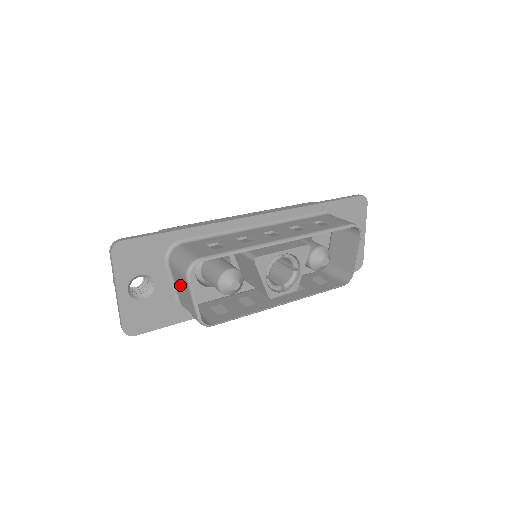
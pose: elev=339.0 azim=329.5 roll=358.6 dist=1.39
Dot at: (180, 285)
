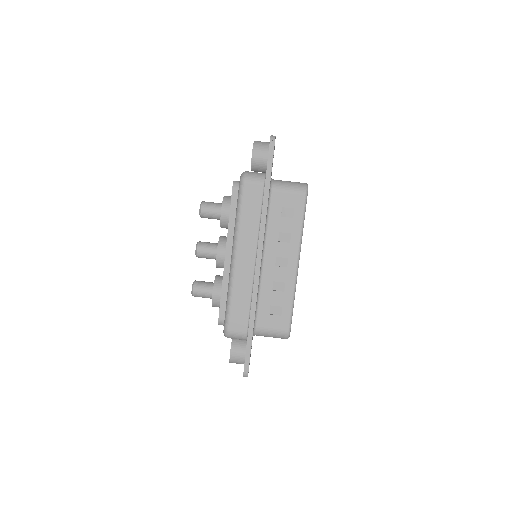
Dot at: occluded
